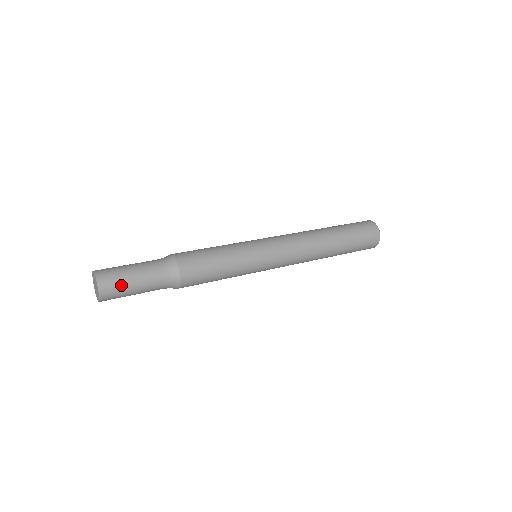
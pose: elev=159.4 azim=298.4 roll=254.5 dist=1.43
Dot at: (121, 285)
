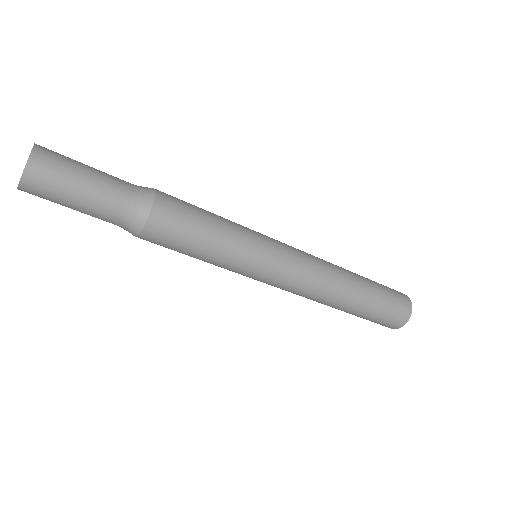
Dot at: (68, 161)
